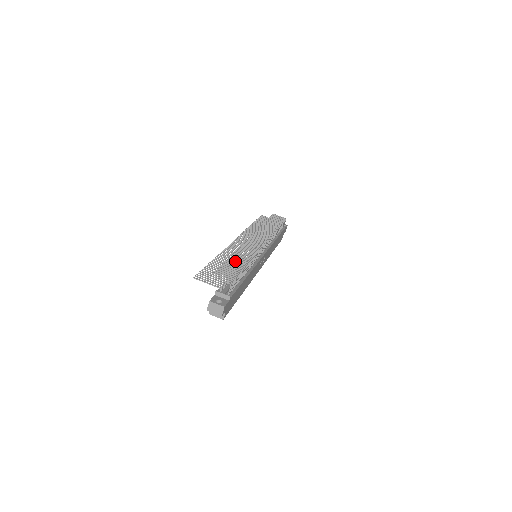
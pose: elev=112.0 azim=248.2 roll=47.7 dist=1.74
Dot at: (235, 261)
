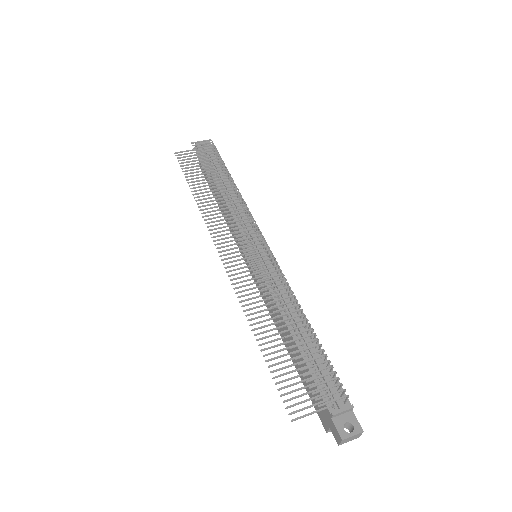
Dot at: (293, 329)
